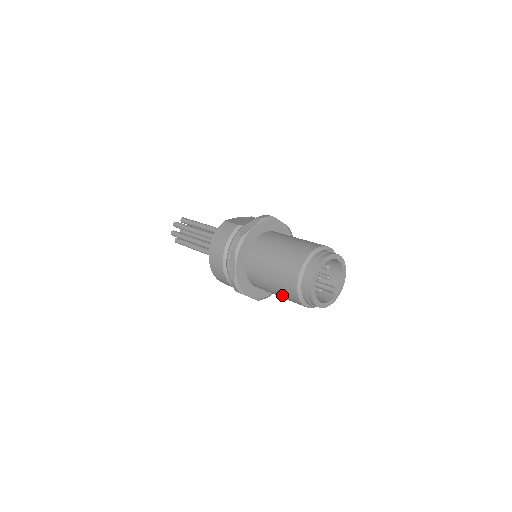
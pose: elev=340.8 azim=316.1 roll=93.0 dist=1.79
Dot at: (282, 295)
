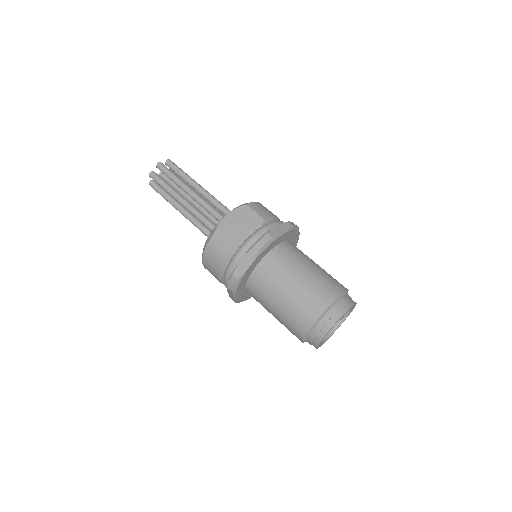
Dot at: occluded
